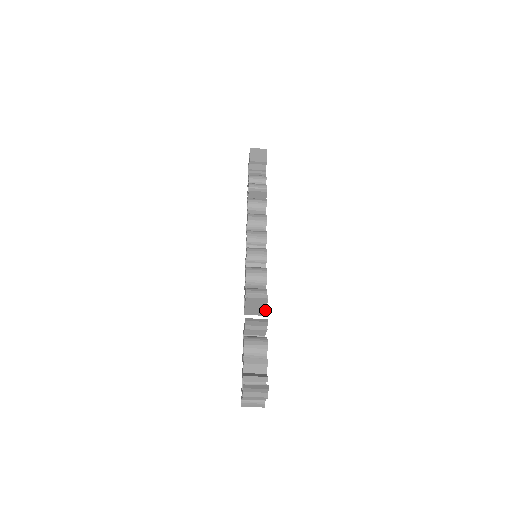
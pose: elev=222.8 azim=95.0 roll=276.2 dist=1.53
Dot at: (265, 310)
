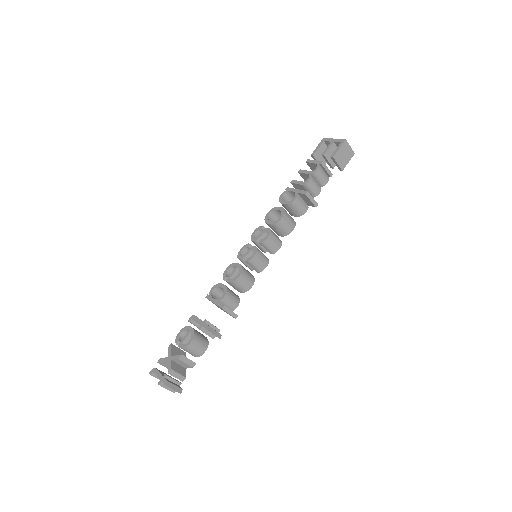
Dot at: occluded
